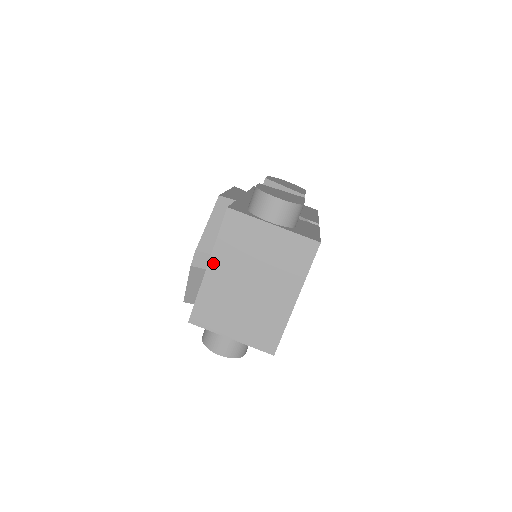
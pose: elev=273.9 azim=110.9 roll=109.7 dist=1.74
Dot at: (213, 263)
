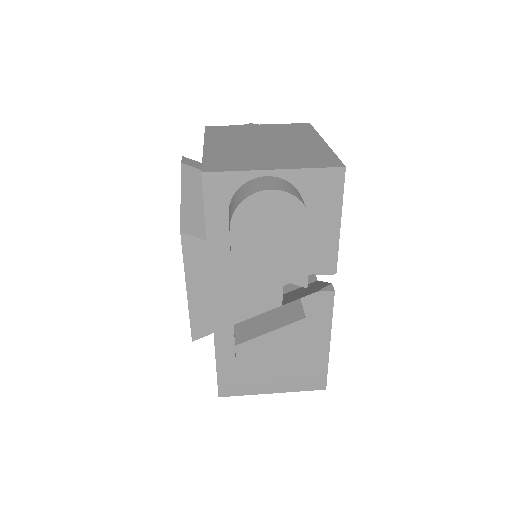
Dot at: (209, 143)
